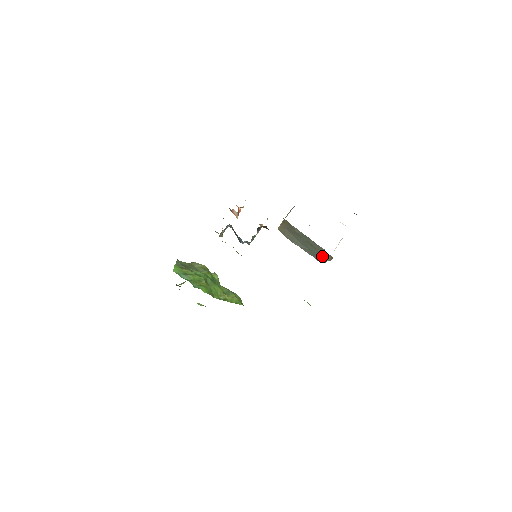
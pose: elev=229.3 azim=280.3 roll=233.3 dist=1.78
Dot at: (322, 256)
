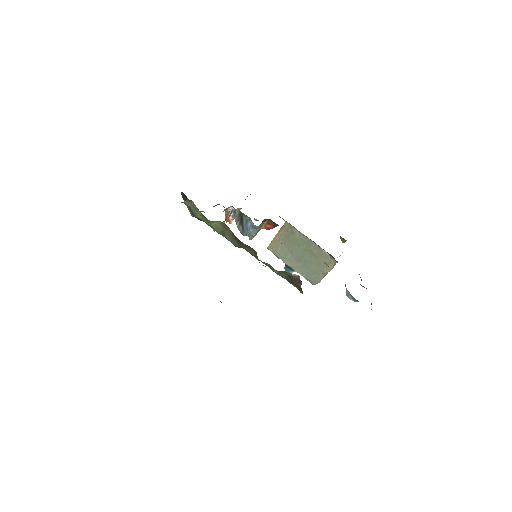
Dot at: (321, 267)
